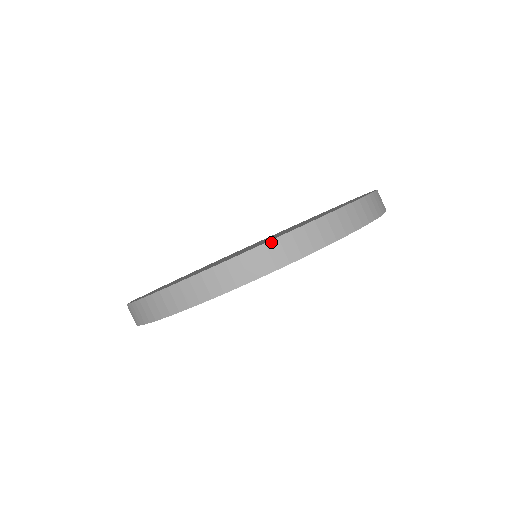
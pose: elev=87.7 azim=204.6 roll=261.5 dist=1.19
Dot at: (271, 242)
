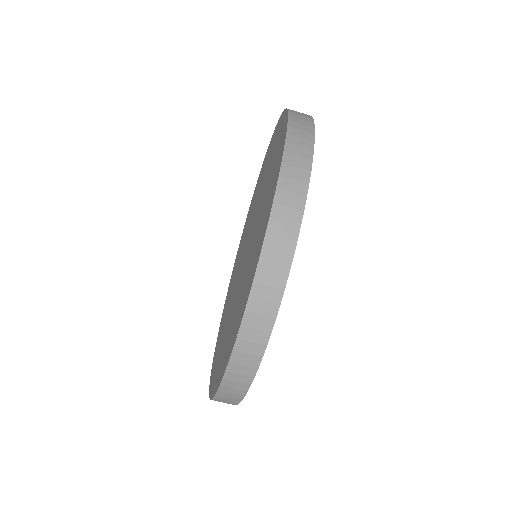
Dot at: (261, 259)
